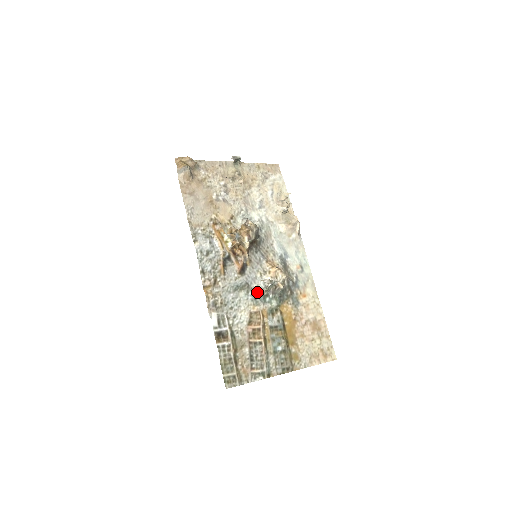
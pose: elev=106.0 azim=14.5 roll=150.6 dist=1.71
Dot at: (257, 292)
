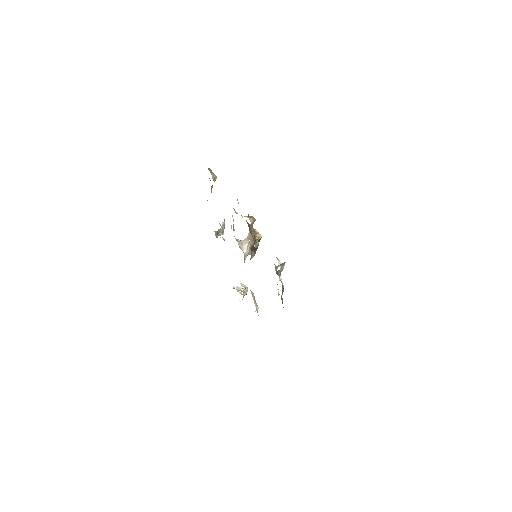
Dot at: occluded
